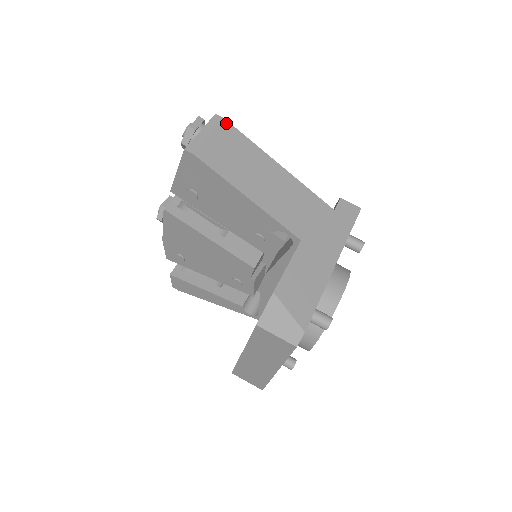
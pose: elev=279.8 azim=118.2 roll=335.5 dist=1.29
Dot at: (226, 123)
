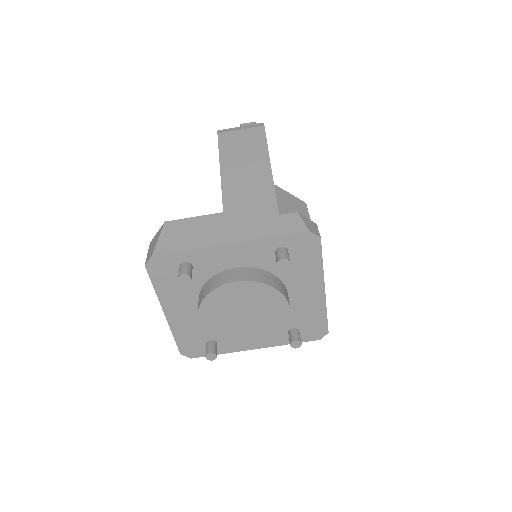
Dot at: (262, 128)
